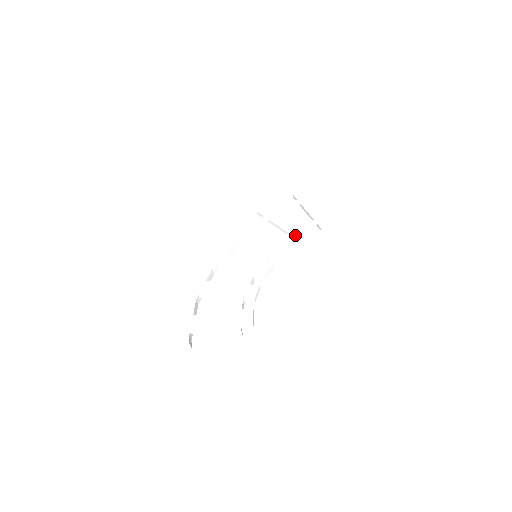
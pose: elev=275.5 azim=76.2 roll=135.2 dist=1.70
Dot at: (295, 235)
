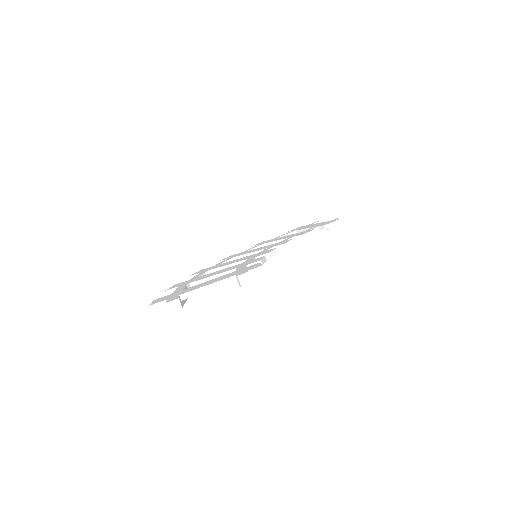
Dot at: (297, 235)
